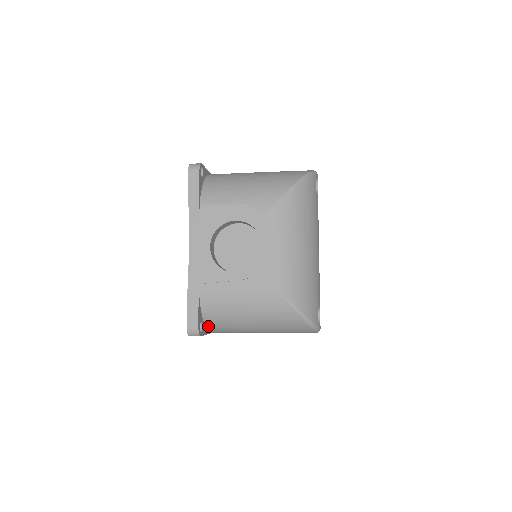
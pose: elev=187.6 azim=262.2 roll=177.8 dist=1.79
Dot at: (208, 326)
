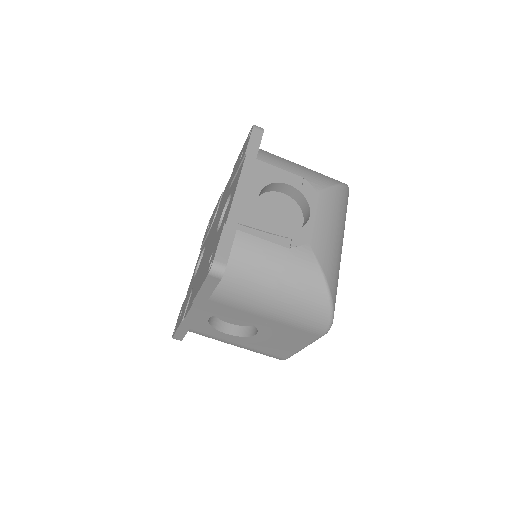
Dot at: (222, 279)
